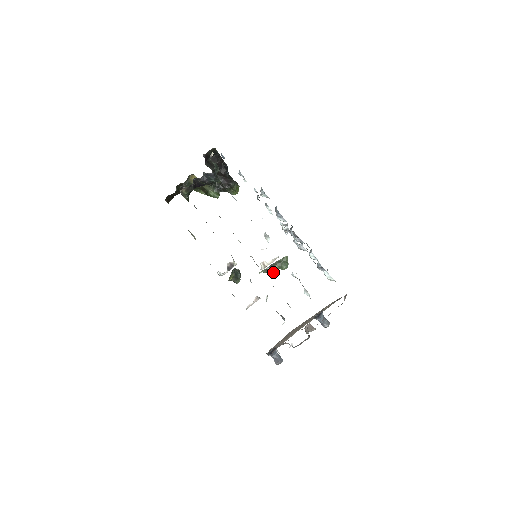
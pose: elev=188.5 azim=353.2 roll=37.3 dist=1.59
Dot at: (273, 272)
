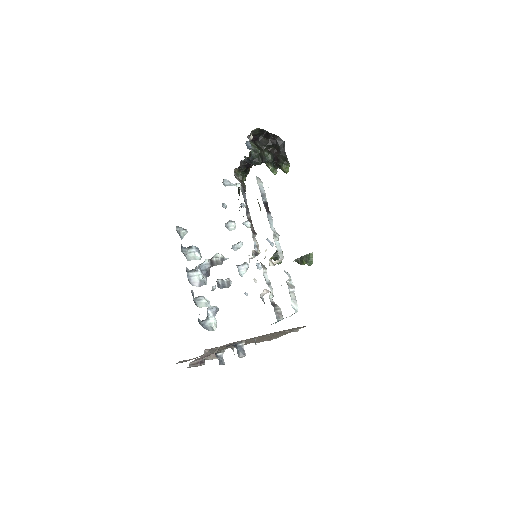
Dot at: (302, 264)
